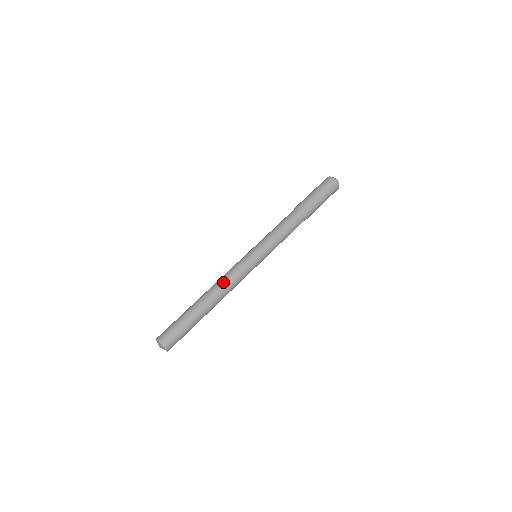
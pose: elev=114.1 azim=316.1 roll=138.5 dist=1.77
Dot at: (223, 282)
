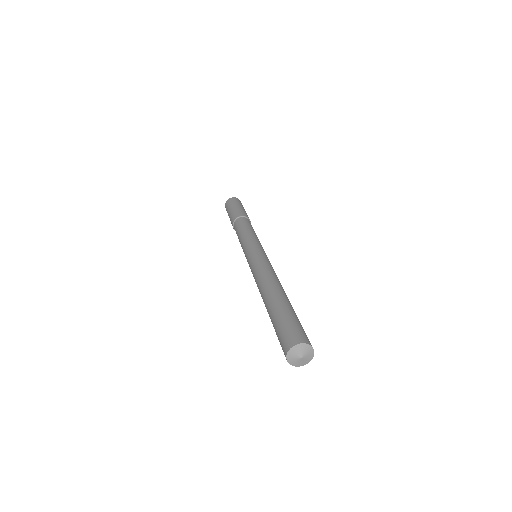
Dot at: (275, 274)
